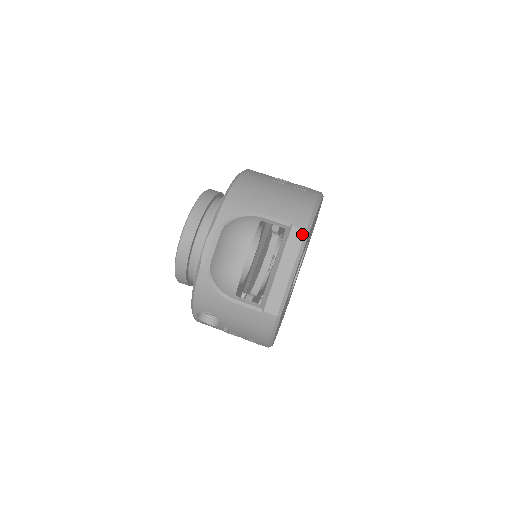
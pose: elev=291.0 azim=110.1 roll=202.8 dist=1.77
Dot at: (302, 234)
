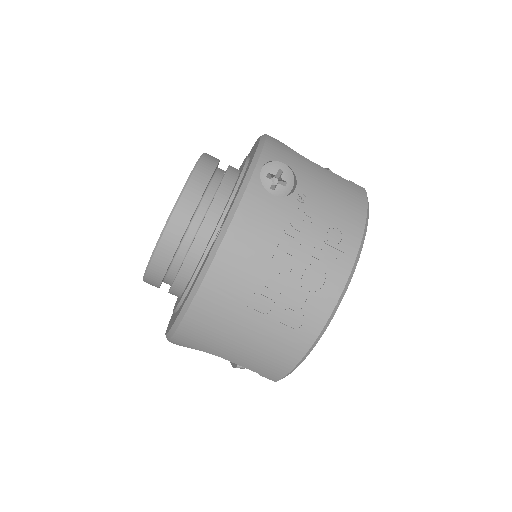
Dot at: occluded
